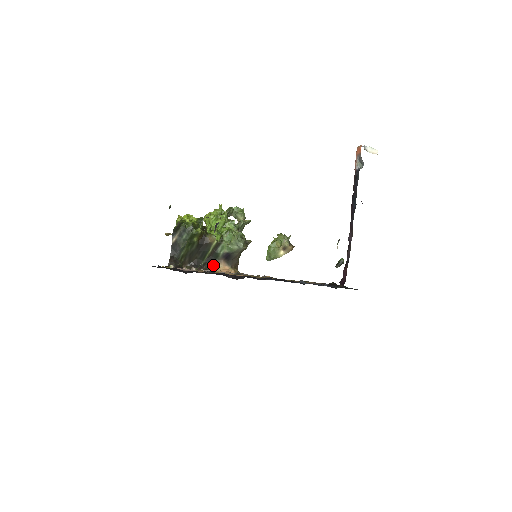
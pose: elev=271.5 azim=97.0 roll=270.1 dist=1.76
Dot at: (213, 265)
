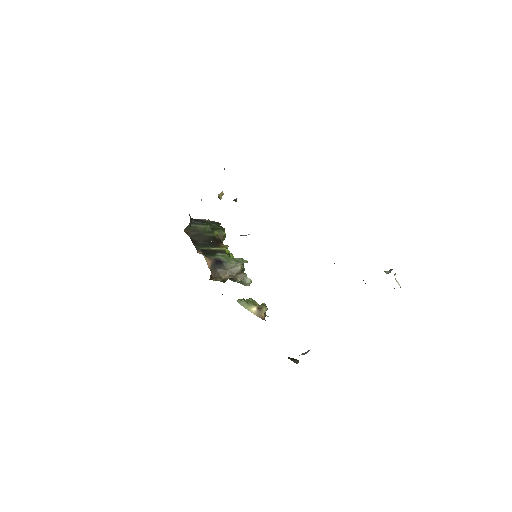
Dot at: (203, 254)
